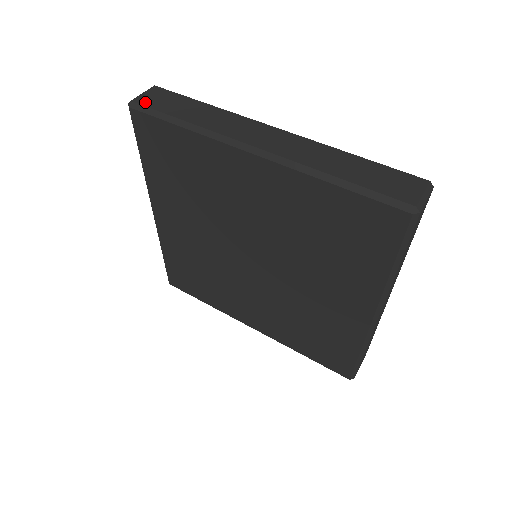
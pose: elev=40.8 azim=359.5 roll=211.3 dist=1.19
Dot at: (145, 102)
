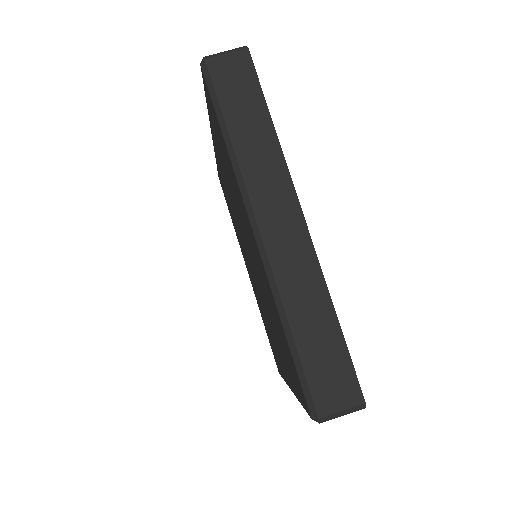
Dot at: occluded
